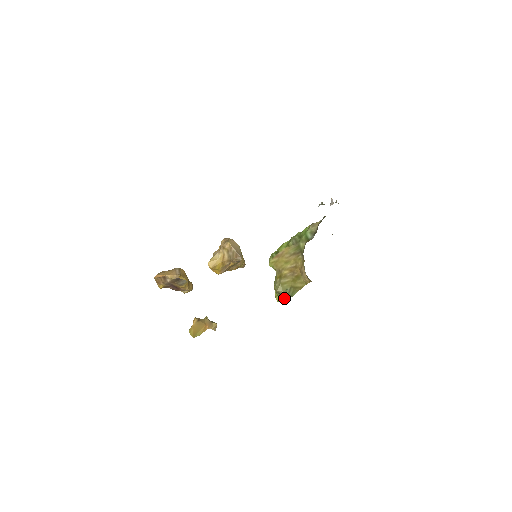
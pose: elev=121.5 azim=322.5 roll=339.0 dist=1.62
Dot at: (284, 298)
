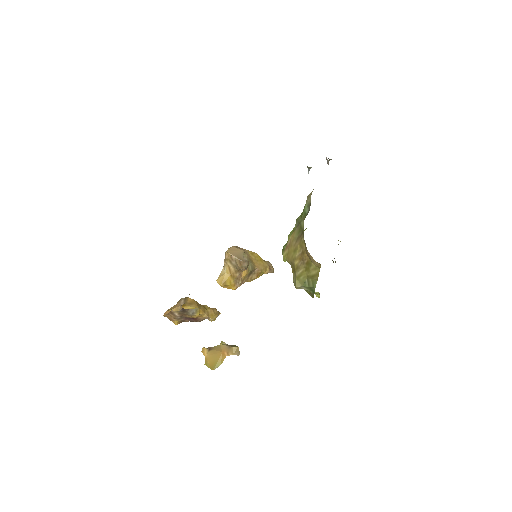
Dot at: (310, 293)
